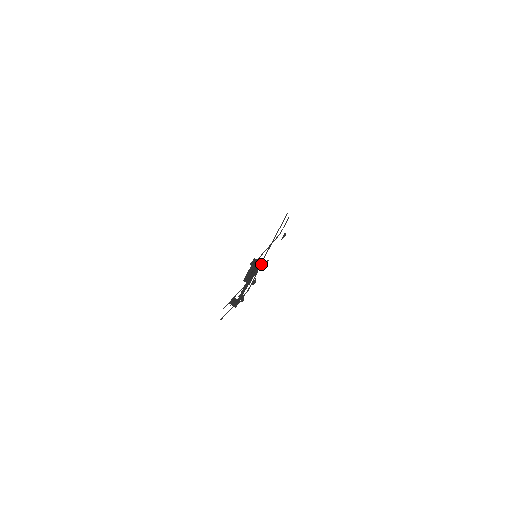
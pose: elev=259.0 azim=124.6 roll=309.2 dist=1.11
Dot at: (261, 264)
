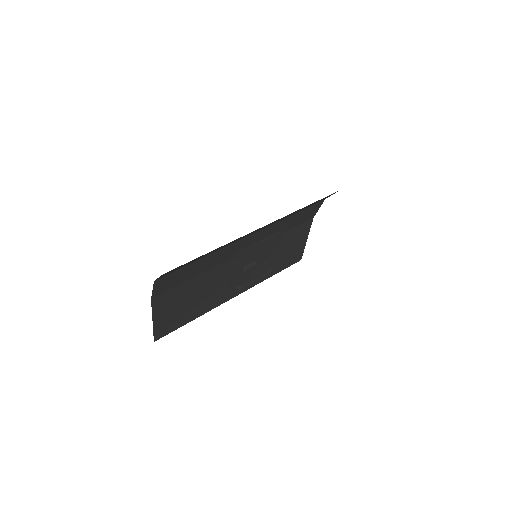
Dot at: occluded
